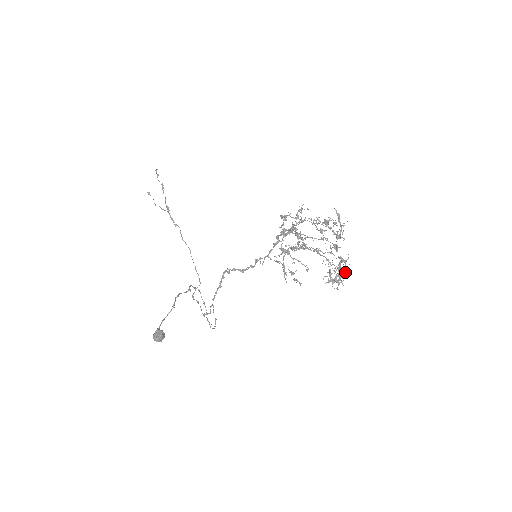
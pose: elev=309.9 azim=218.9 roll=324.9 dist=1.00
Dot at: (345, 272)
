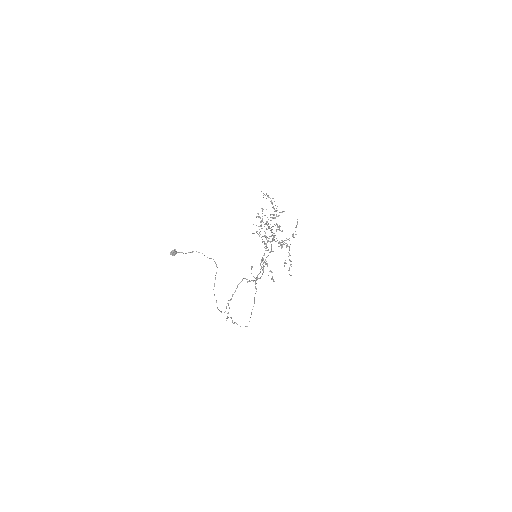
Dot at: (290, 260)
